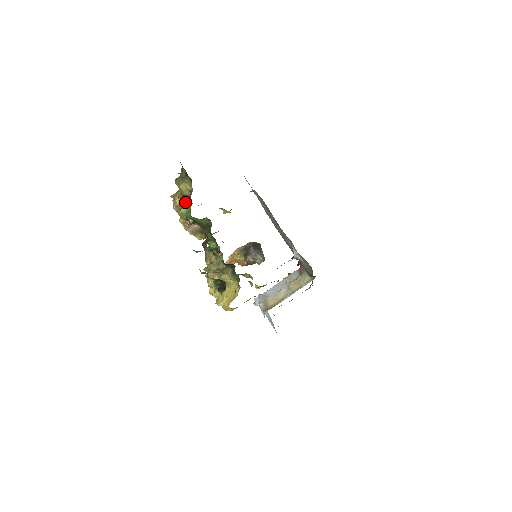
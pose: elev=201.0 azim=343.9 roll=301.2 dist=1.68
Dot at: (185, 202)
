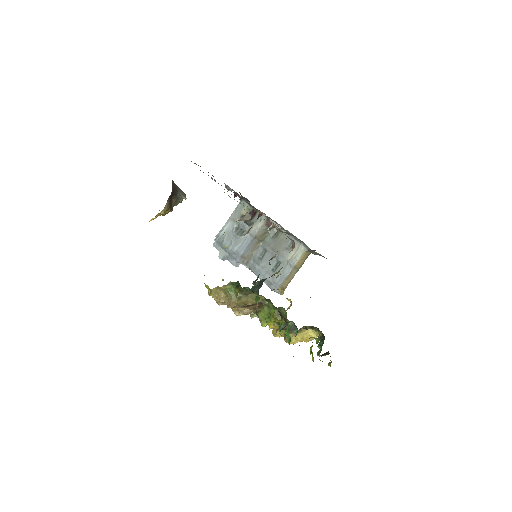
Dot at: occluded
